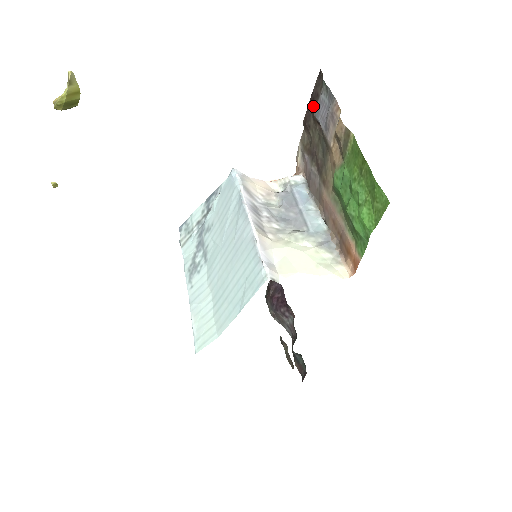
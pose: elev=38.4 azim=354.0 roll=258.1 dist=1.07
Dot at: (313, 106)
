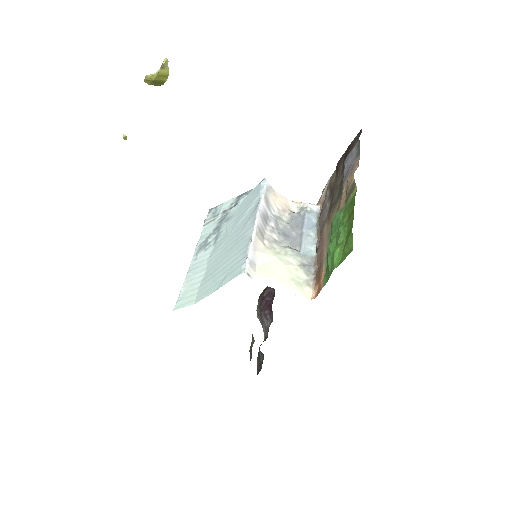
Dot at: (346, 154)
